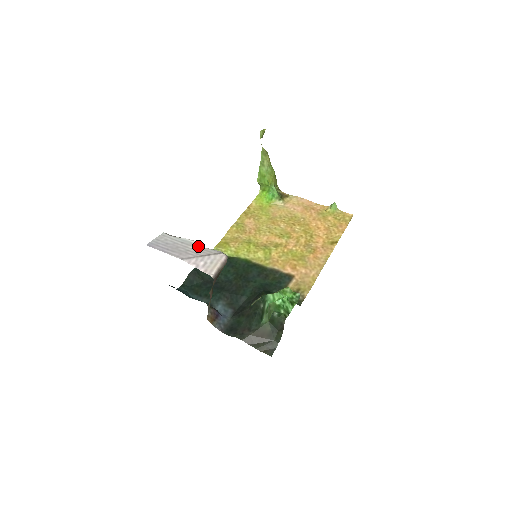
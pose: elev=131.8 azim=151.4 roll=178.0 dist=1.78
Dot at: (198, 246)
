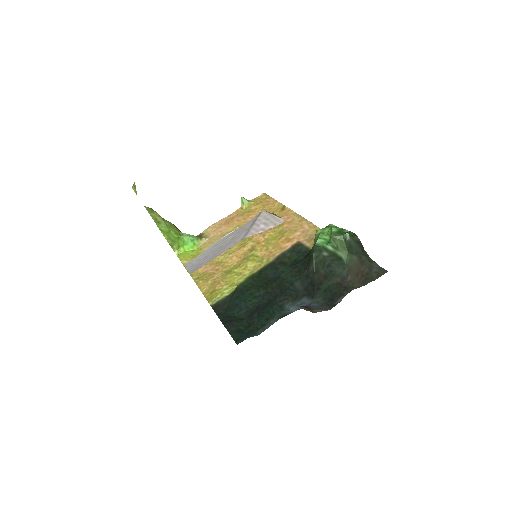
Dot at: (233, 232)
